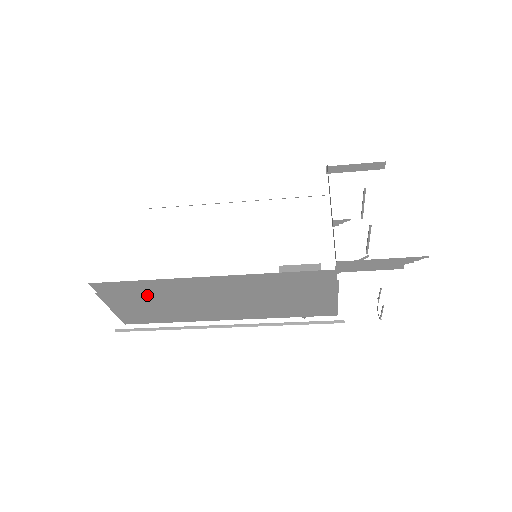
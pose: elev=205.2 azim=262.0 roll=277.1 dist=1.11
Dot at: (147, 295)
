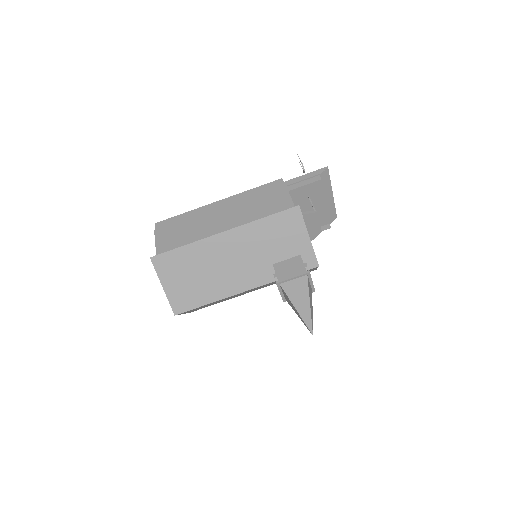
Dot at: (182, 225)
